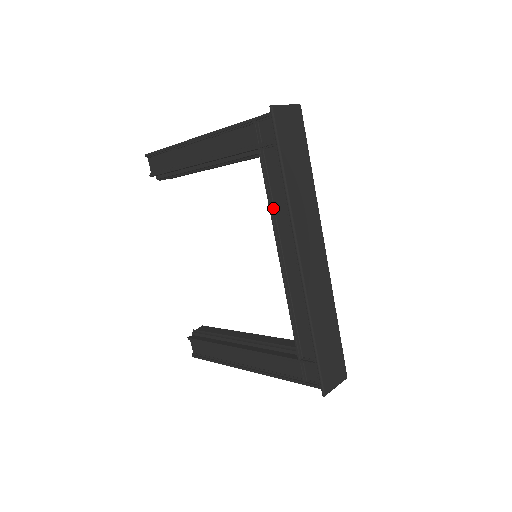
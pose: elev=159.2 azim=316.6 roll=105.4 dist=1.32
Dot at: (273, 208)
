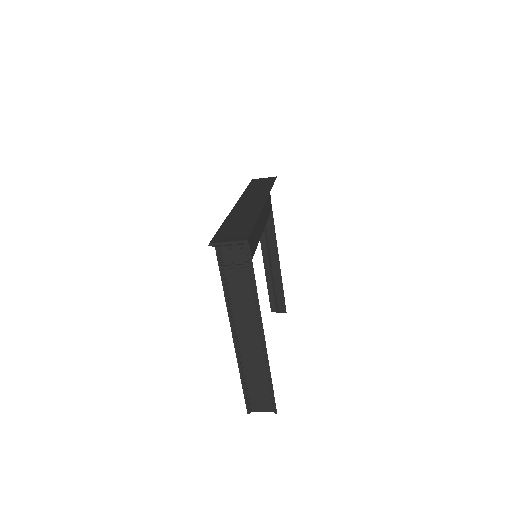
Dot at: occluded
